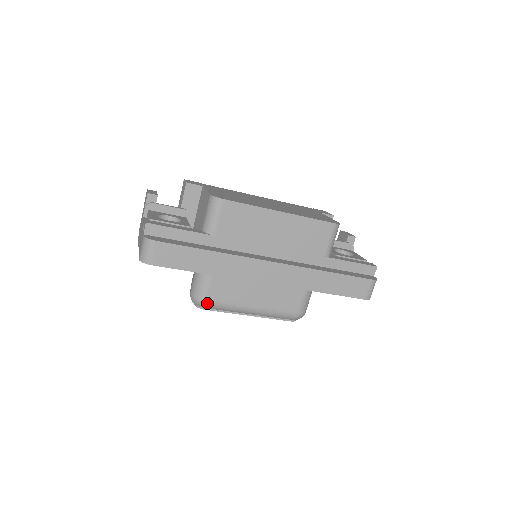
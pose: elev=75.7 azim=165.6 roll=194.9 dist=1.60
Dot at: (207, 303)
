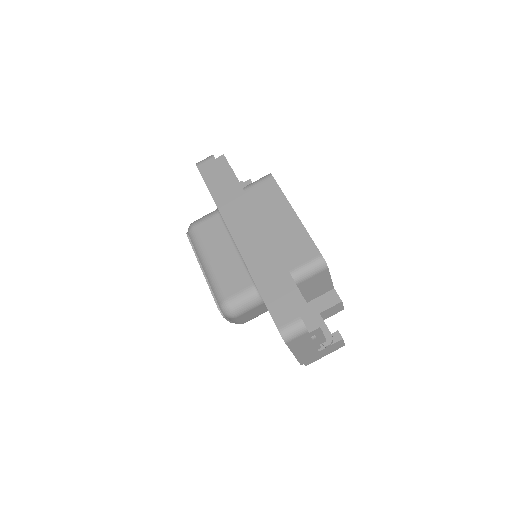
Dot at: (193, 229)
